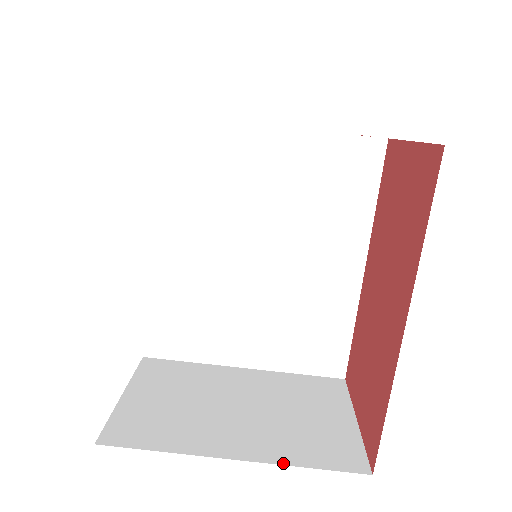
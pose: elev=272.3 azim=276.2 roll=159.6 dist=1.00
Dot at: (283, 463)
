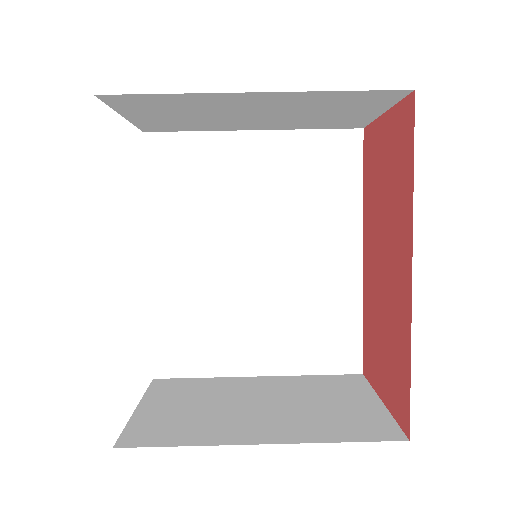
Dot at: (314, 441)
